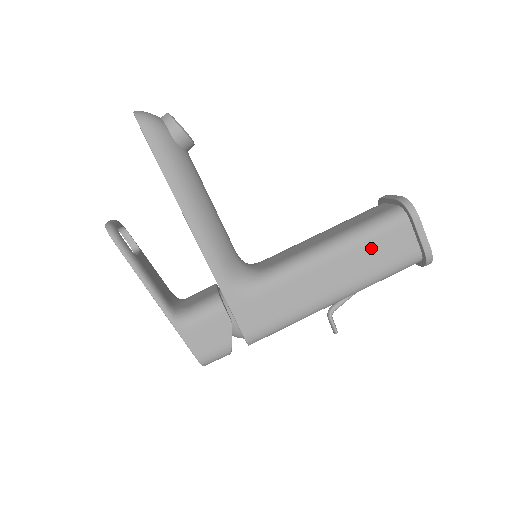
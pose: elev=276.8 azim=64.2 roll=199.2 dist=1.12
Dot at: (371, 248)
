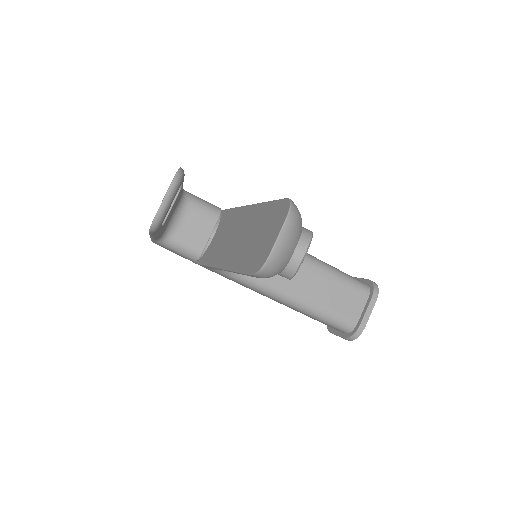
Dot at: (311, 317)
